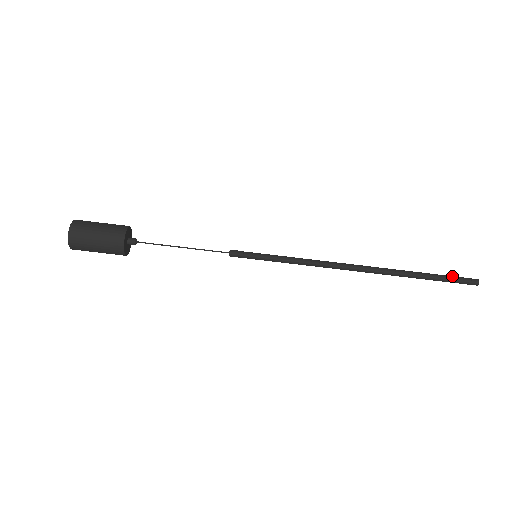
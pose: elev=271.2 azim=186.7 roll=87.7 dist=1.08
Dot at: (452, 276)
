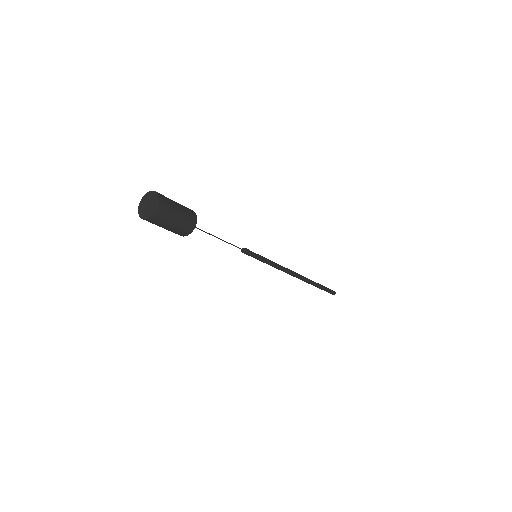
Dot at: (328, 289)
